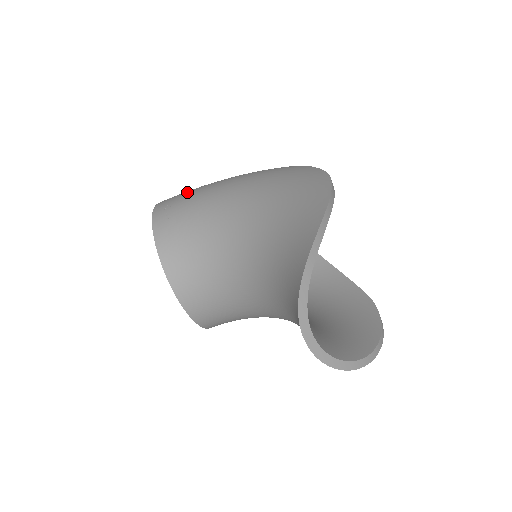
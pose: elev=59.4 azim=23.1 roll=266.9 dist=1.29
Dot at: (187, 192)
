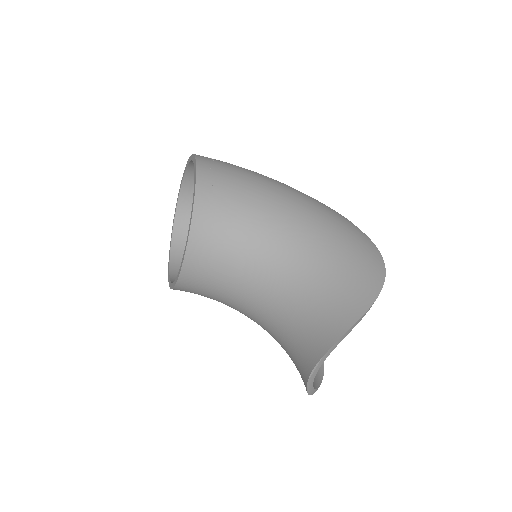
Dot at: (231, 166)
